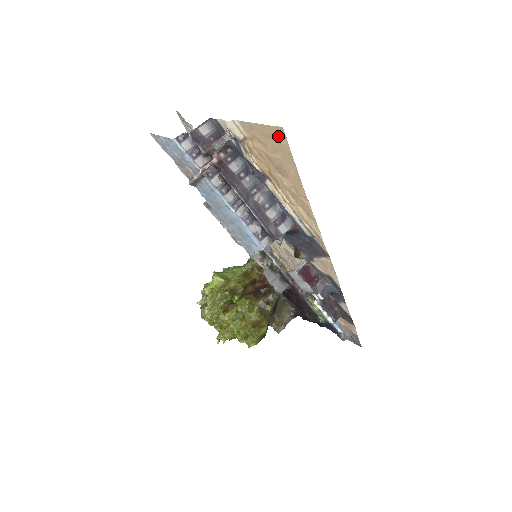
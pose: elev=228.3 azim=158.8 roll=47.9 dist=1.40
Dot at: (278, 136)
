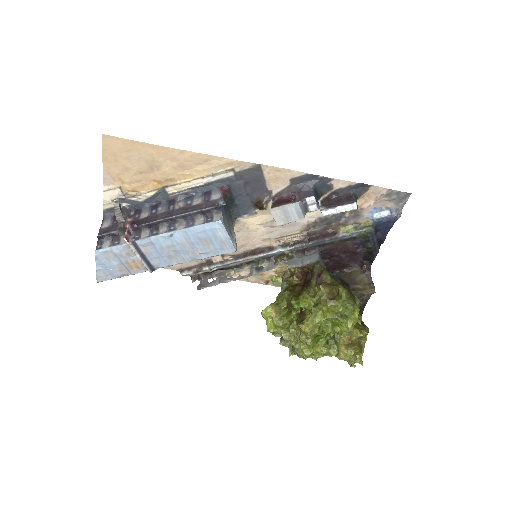
Dot at: (113, 145)
